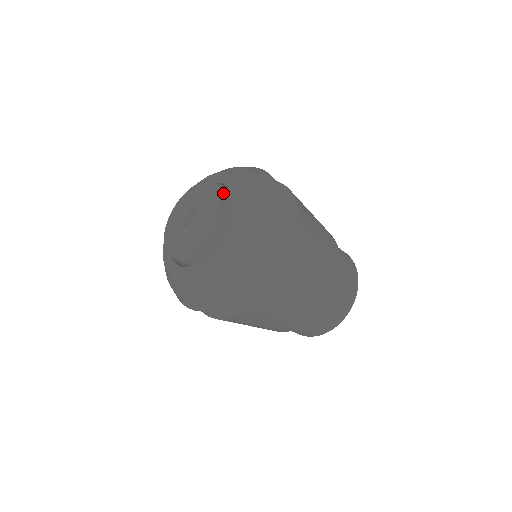
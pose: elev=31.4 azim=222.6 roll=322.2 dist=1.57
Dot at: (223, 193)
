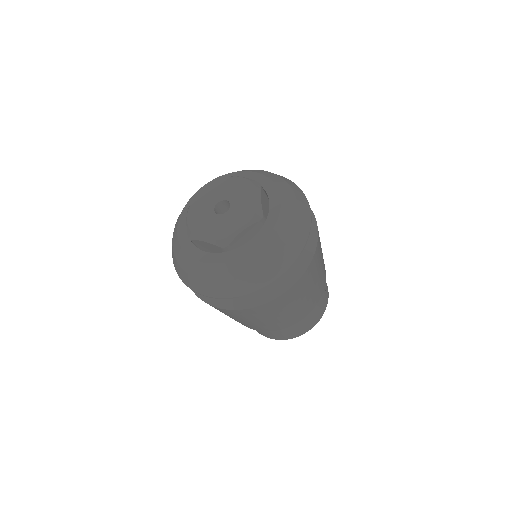
Dot at: (257, 222)
